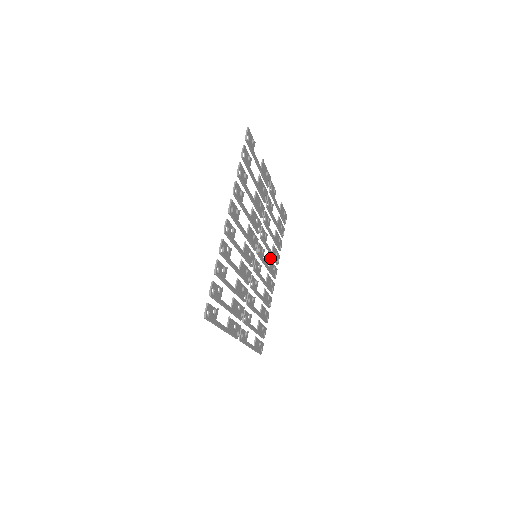
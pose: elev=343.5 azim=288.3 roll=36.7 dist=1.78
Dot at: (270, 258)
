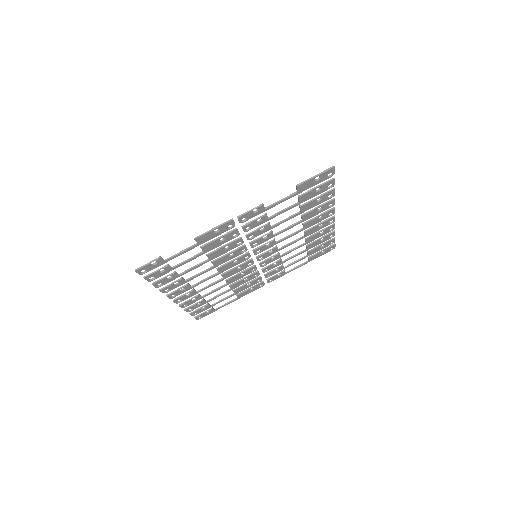
Dot at: (302, 223)
